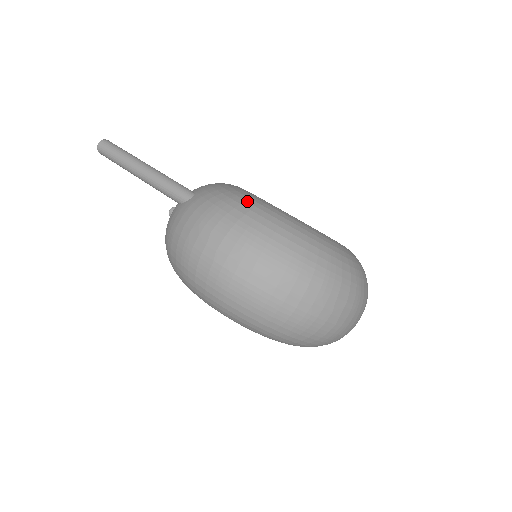
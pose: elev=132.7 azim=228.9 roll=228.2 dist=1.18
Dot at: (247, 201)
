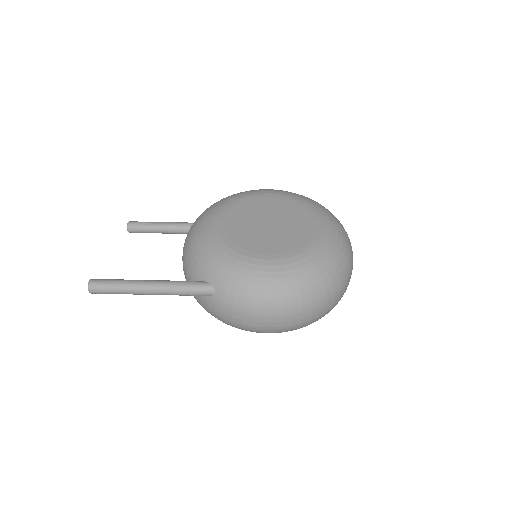
Dot at: (263, 278)
